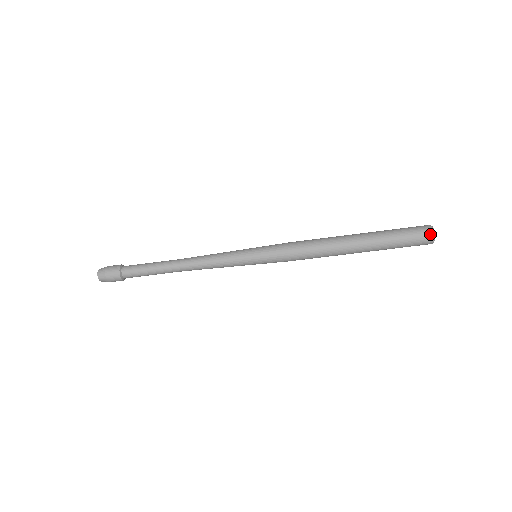
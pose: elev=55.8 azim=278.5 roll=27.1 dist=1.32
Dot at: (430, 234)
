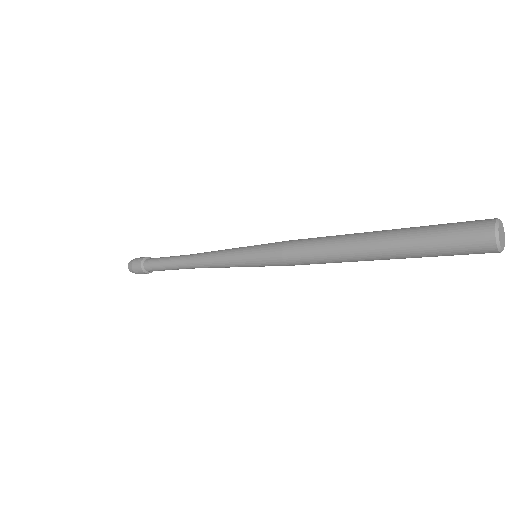
Dot at: occluded
